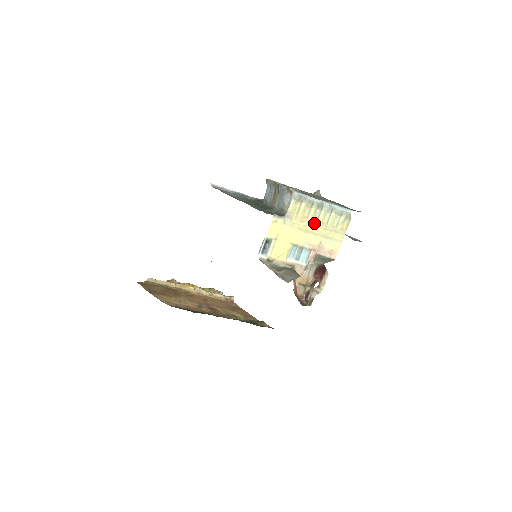
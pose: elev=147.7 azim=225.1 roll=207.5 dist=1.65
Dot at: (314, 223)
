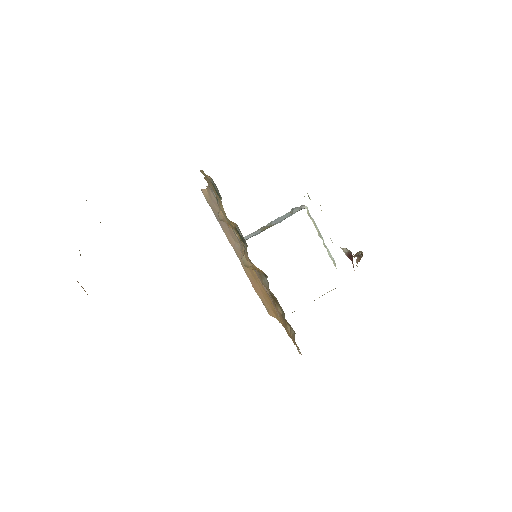
Dot at: occluded
